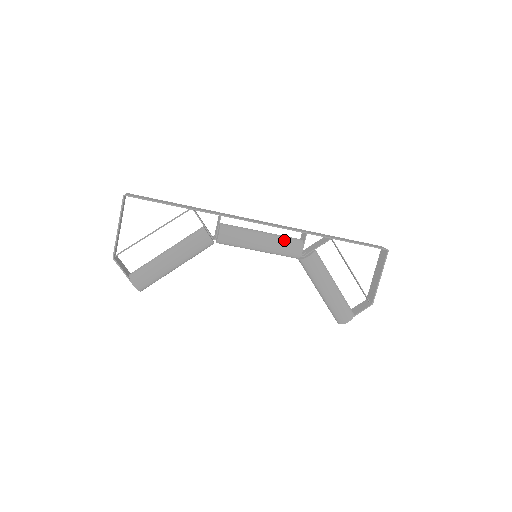
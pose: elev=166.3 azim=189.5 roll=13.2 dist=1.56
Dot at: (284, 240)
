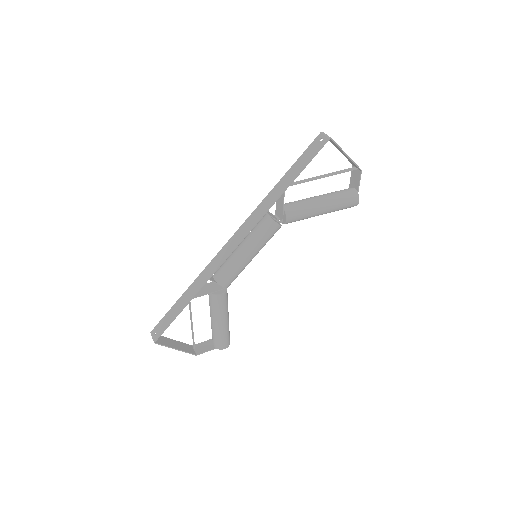
Dot at: (259, 236)
